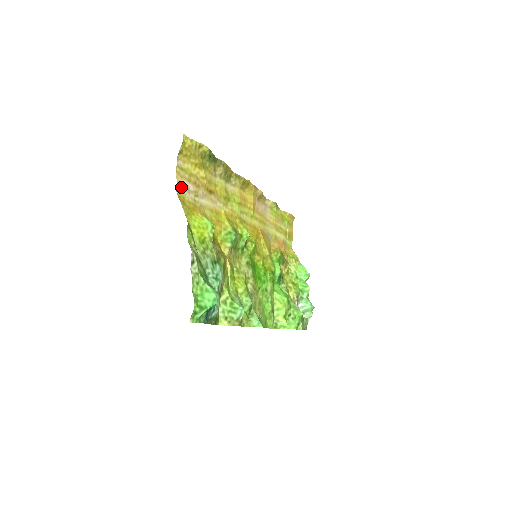
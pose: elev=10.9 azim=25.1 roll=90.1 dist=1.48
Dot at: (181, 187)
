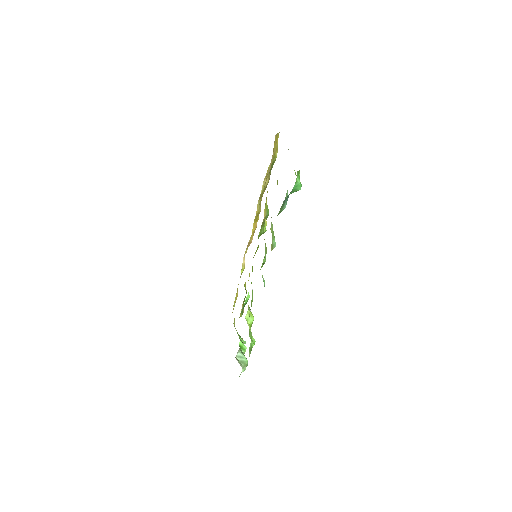
Dot at: occluded
